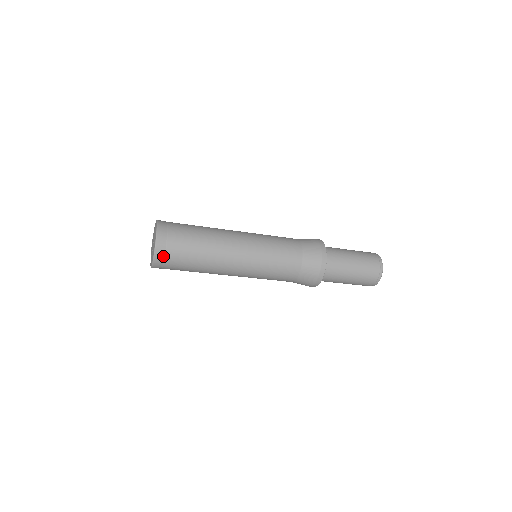
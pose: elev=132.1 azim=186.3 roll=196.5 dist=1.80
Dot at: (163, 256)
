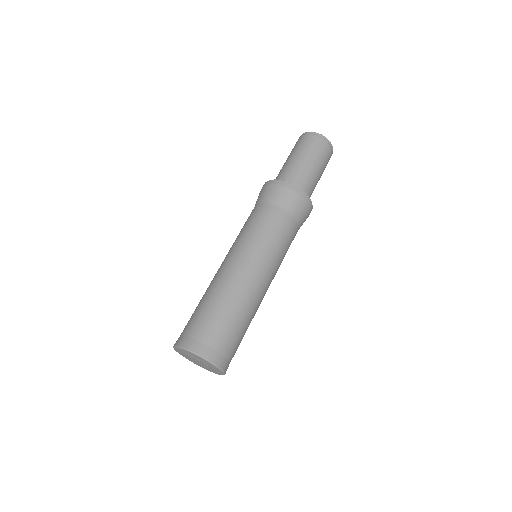
Dot at: (227, 361)
